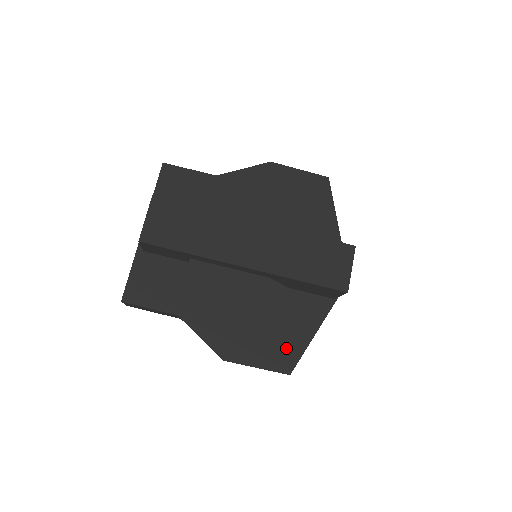
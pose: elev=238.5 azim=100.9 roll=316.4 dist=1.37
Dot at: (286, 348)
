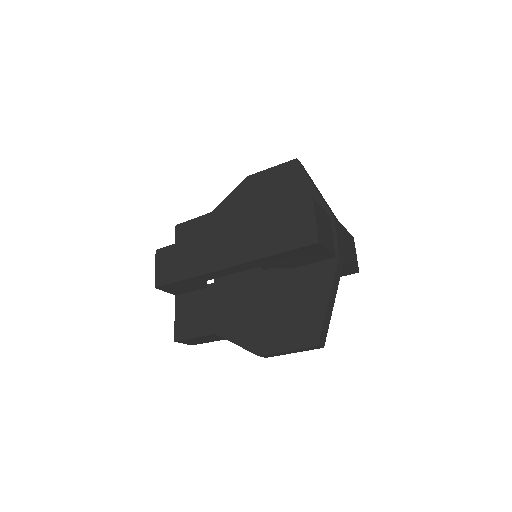
Dot at: (307, 322)
